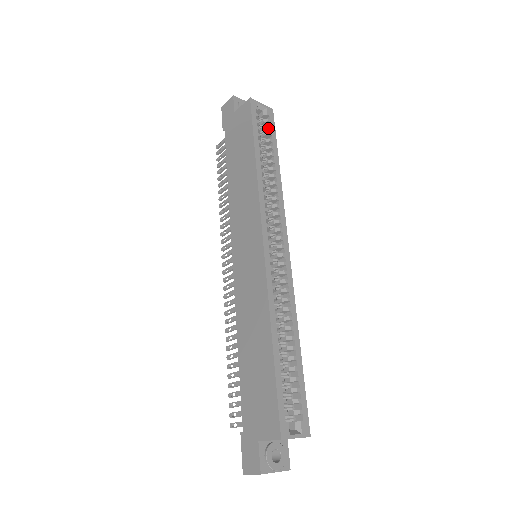
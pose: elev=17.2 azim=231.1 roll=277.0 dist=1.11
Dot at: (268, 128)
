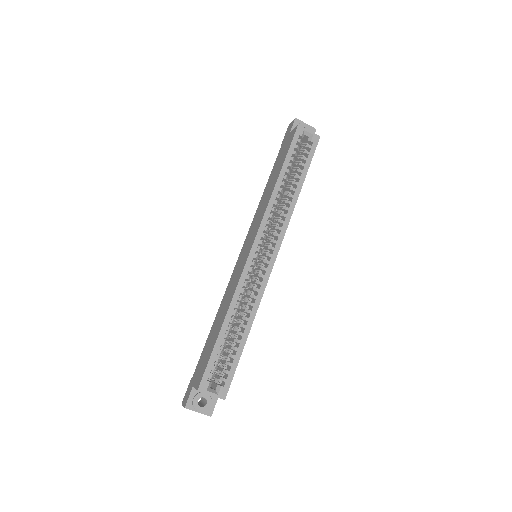
Dot at: (306, 153)
